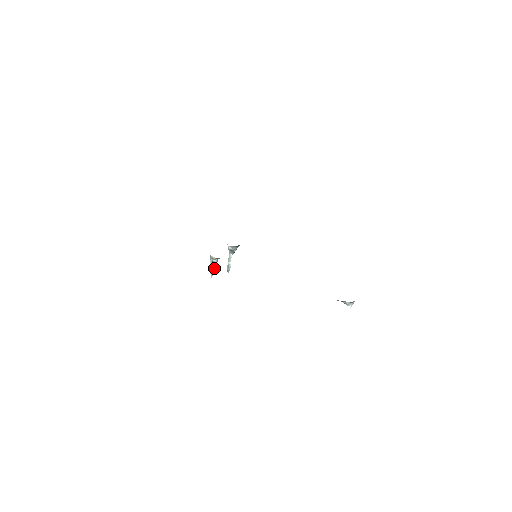
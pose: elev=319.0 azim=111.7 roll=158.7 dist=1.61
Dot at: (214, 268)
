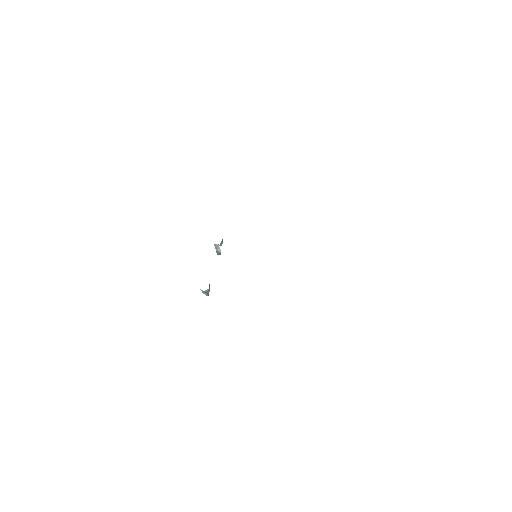
Dot at: (208, 293)
